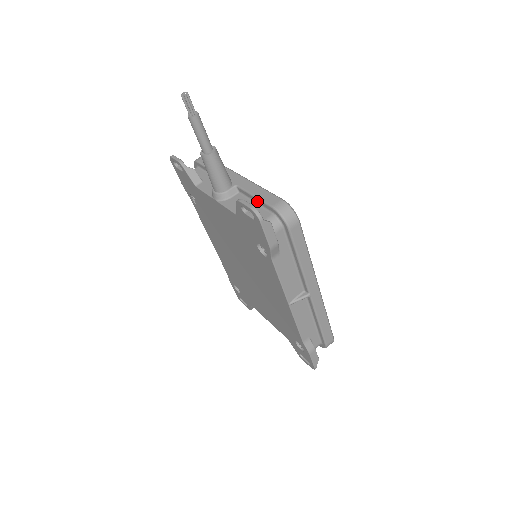
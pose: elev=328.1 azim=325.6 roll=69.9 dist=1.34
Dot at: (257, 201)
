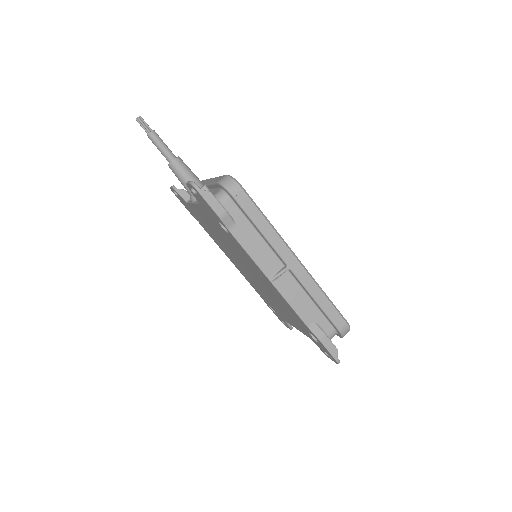
Dot at: (214, 187)
